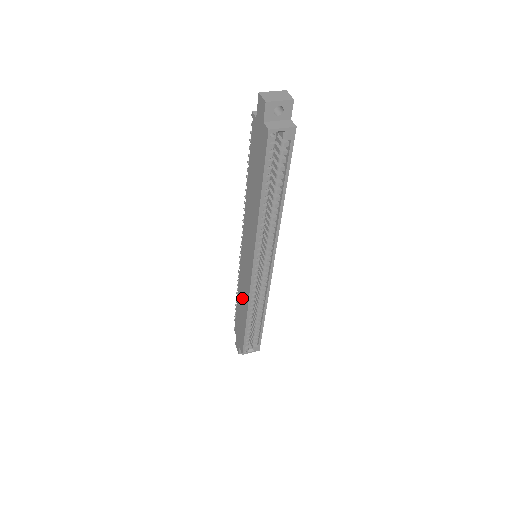
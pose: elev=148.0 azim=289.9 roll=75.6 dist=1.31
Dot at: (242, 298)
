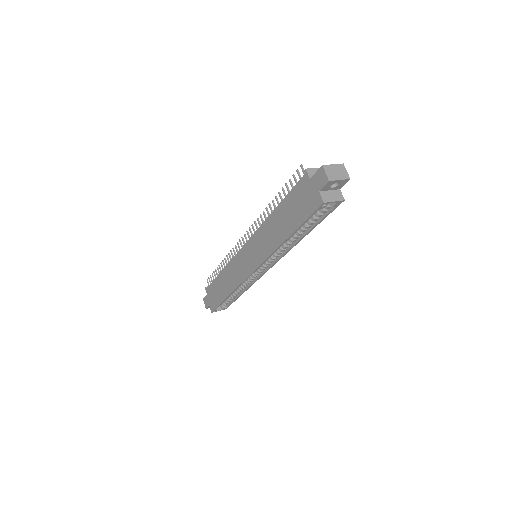
Dot at: (229, 278)
